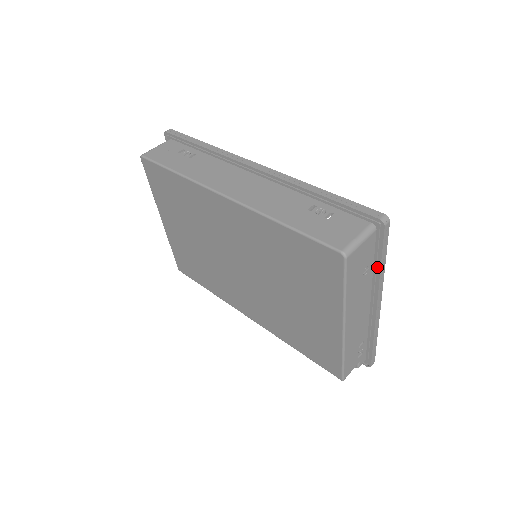
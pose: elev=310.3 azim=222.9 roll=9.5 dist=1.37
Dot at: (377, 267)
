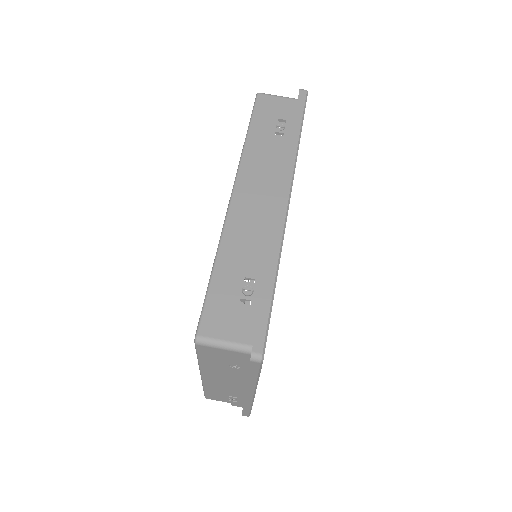
Dot at: occluded
